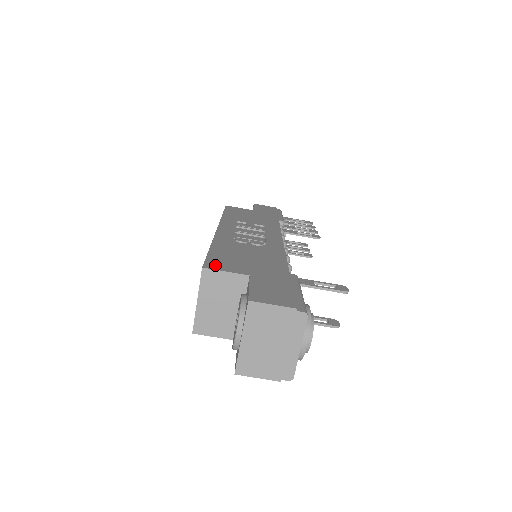
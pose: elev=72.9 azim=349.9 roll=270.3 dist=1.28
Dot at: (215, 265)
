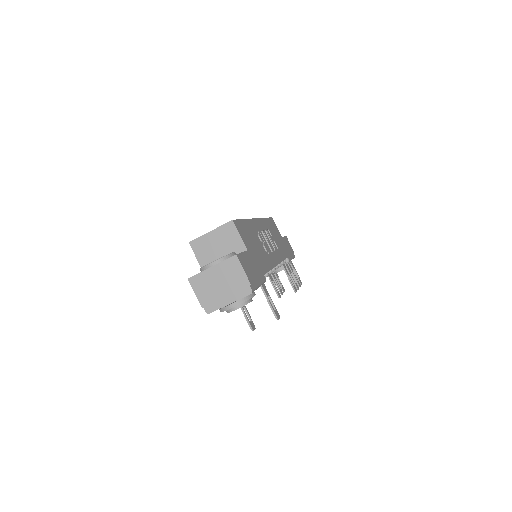
Dot at: (239, 227)
